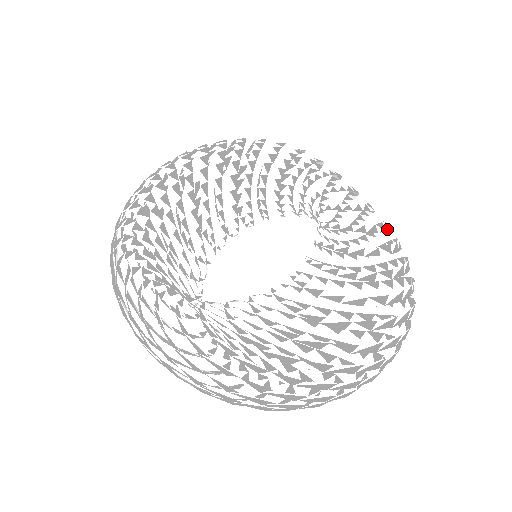
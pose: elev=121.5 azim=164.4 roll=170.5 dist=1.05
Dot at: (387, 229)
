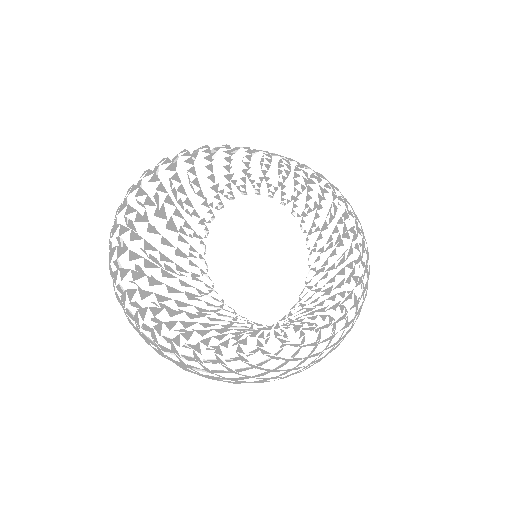
Dot at: occluded
